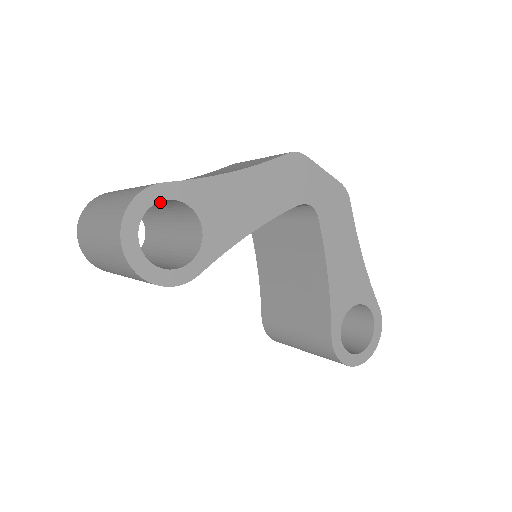
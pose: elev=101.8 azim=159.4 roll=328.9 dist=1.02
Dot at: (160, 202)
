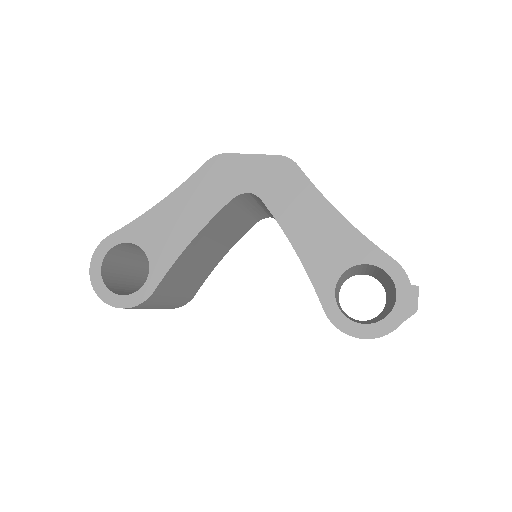
Dot at: (137, 247)
